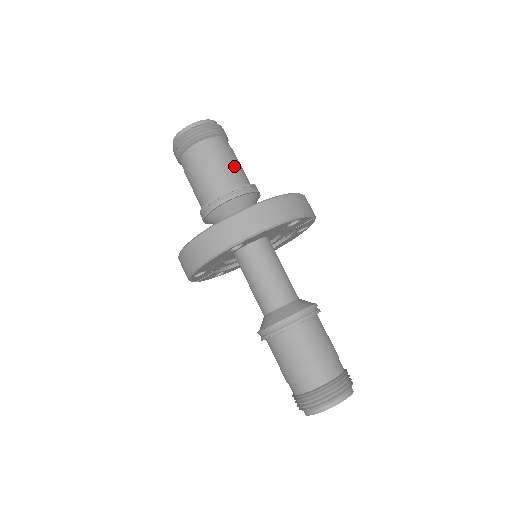
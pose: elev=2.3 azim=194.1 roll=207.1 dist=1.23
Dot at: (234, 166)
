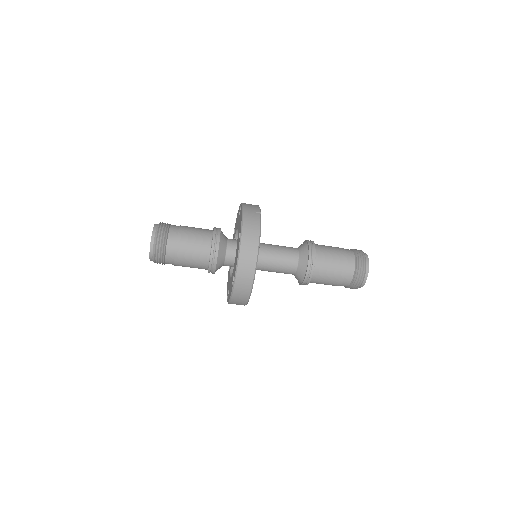
Dot at: (195, 240)
